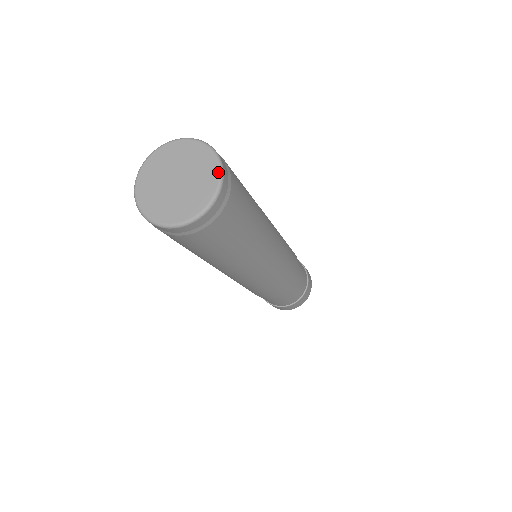
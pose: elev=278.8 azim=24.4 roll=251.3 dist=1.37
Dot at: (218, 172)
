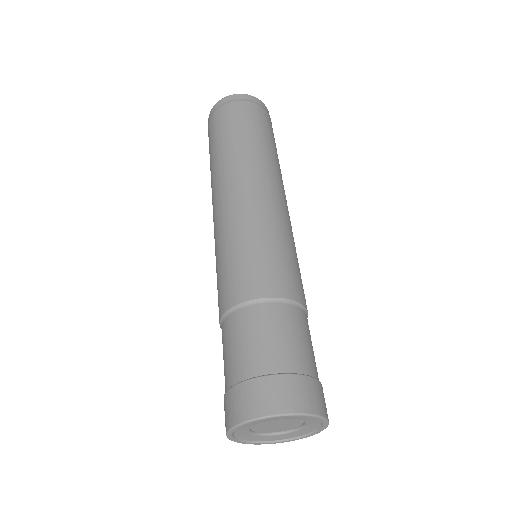
Dot at: (254, 98)
